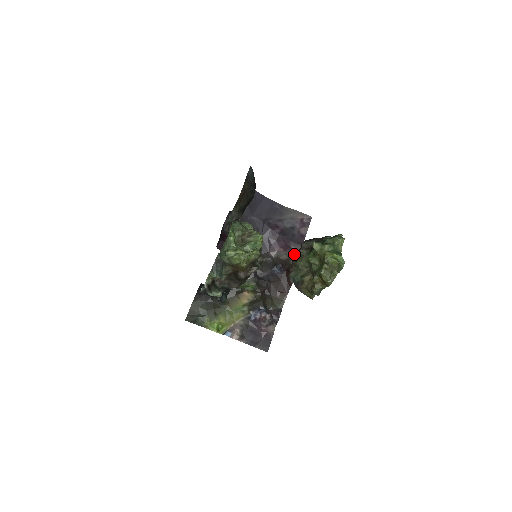
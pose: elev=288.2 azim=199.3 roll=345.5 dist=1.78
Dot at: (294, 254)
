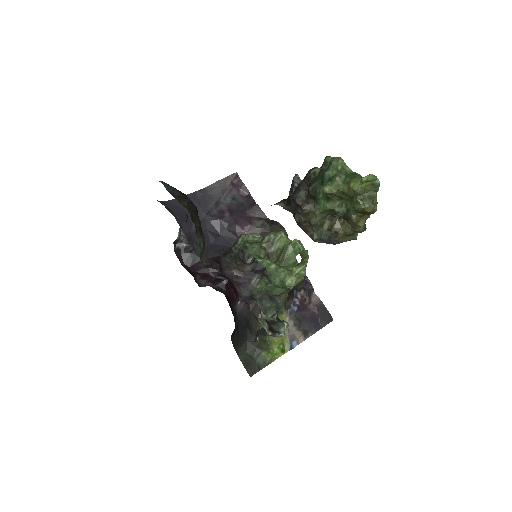
Dot at: (295, 218)
